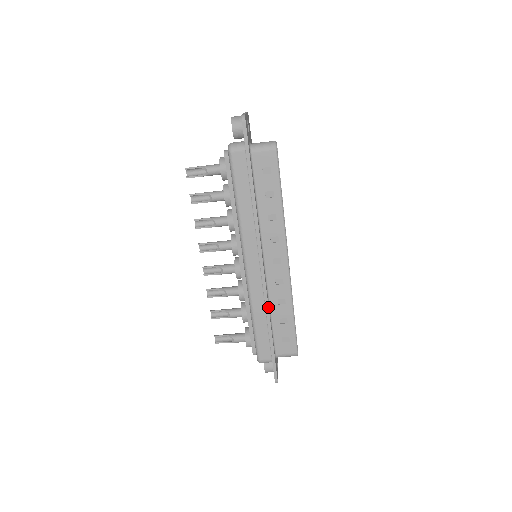
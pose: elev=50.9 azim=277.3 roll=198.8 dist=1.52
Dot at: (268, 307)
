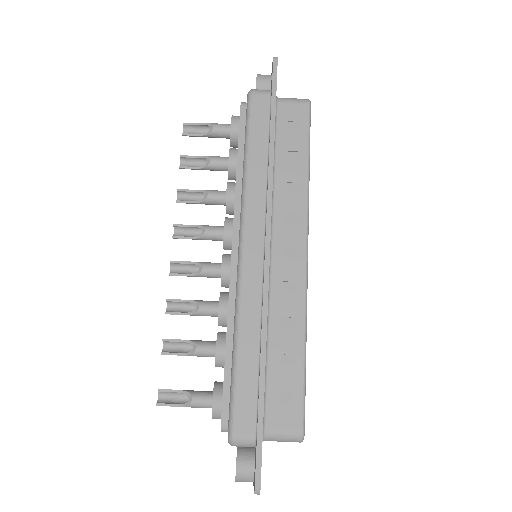
Dot at: (266, 322)
